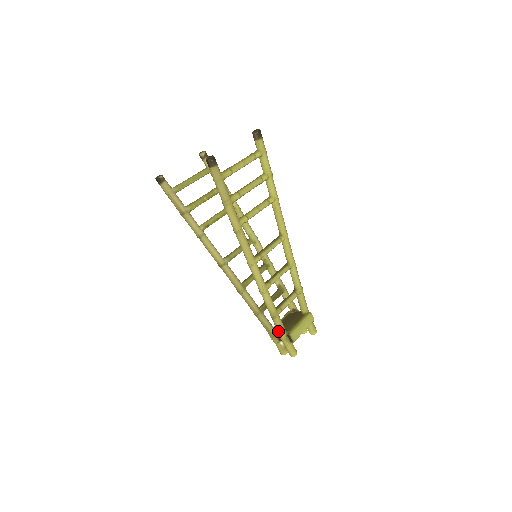
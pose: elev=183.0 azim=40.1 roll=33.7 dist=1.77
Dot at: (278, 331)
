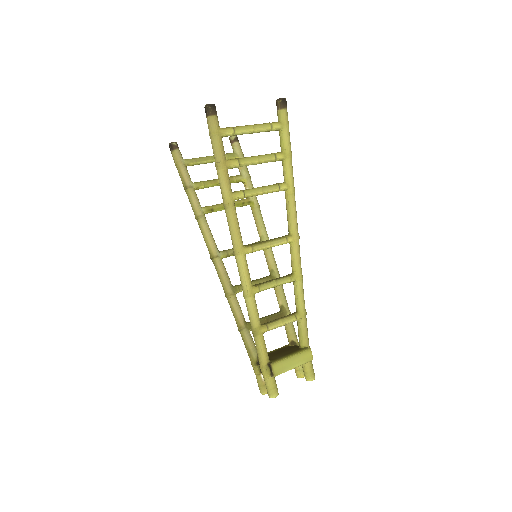
Dot at: (258, 355)
